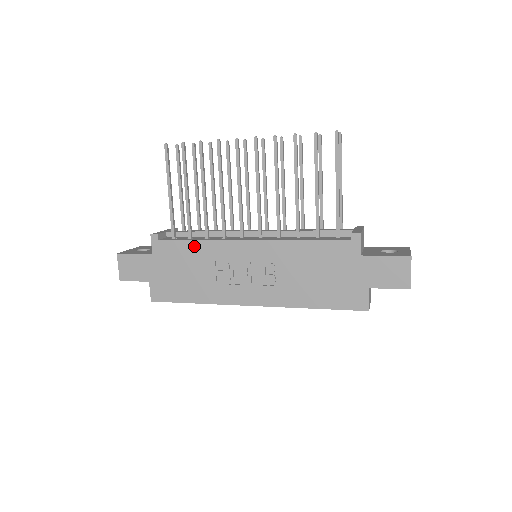
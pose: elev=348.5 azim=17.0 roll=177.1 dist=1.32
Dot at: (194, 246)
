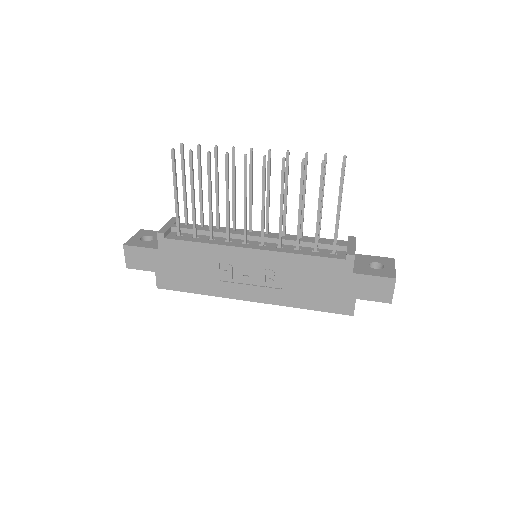
Dot at: (199, 247)
